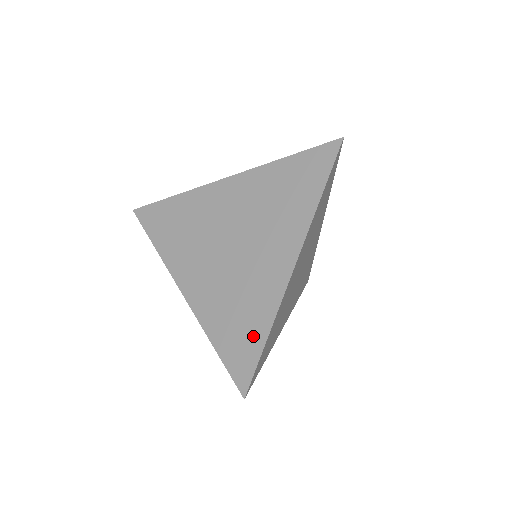
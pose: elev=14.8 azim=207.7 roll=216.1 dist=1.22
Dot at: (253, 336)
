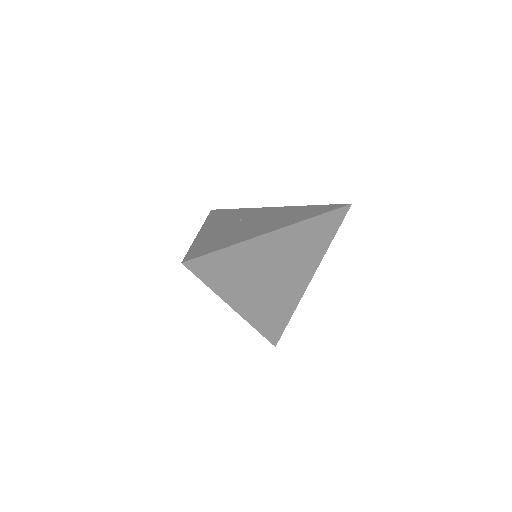
Dot at: (283, 319)
